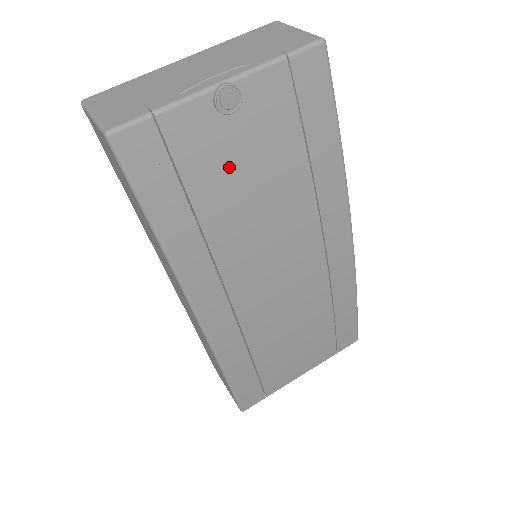
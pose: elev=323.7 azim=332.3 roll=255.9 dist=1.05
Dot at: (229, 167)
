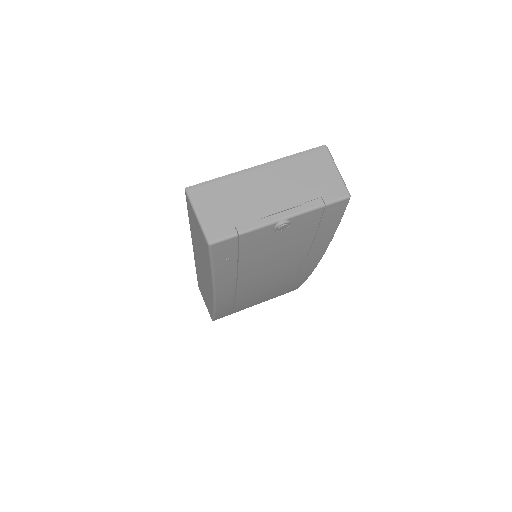
Dot at: (267, 248)
